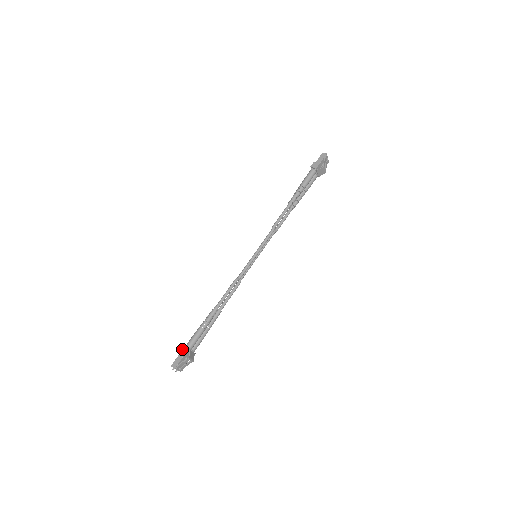
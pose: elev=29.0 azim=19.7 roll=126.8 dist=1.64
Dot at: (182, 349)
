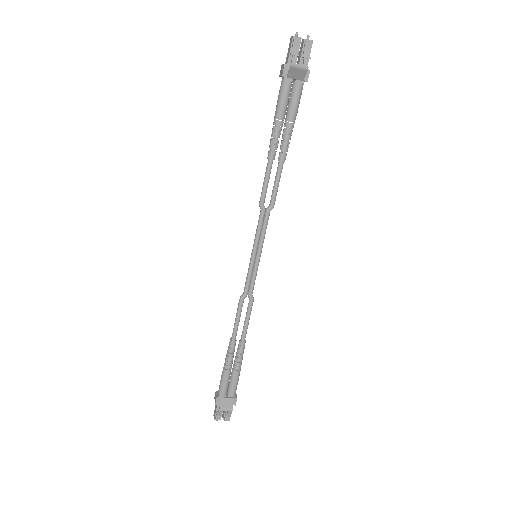
Dot at: (215, 396)
